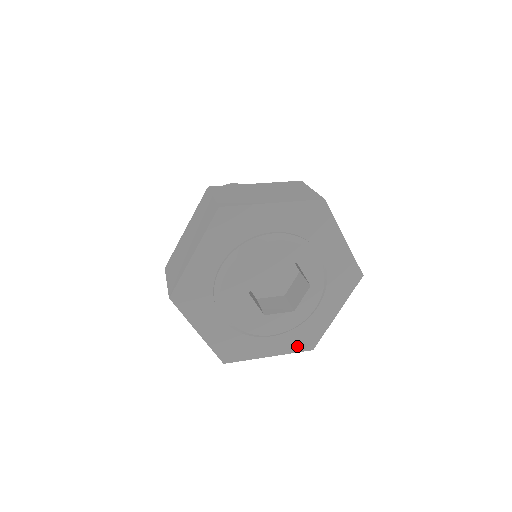
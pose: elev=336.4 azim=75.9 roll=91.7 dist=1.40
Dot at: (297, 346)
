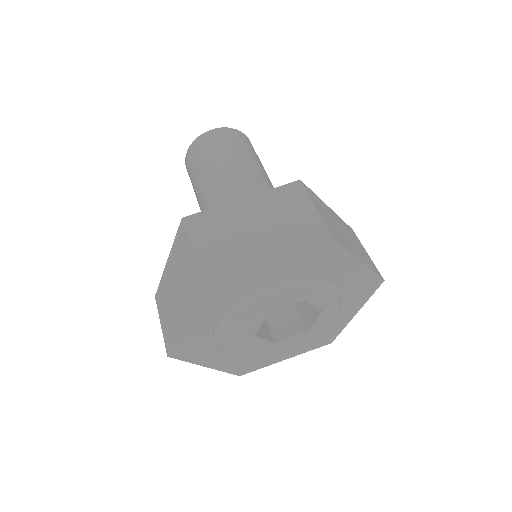
Dot at: (314, 345)
